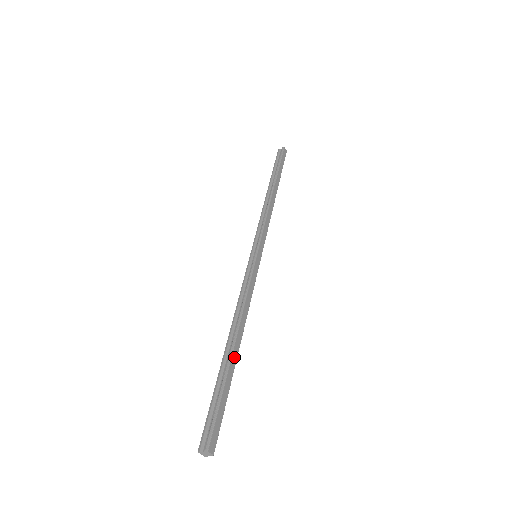
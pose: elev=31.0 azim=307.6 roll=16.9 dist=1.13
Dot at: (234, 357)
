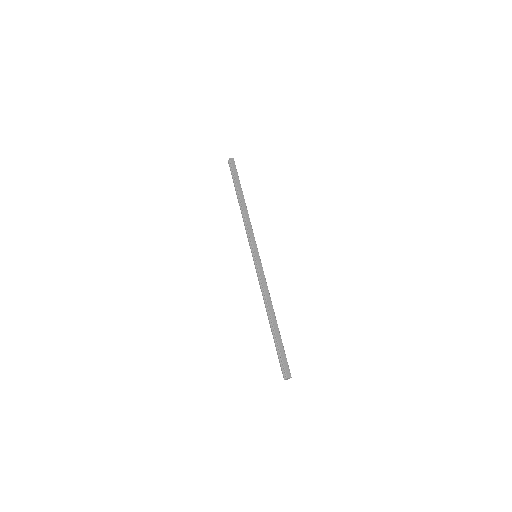
Dot at: (275, 326)
